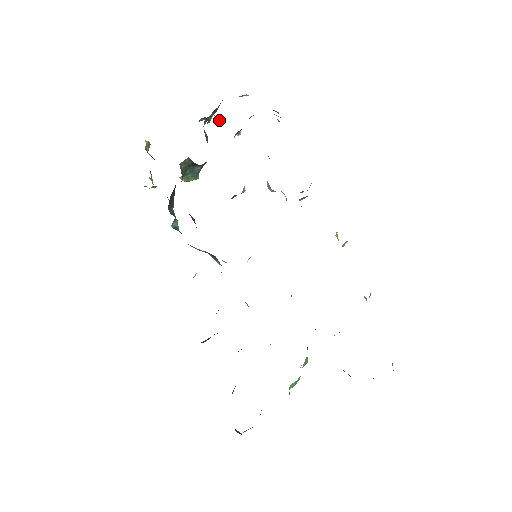
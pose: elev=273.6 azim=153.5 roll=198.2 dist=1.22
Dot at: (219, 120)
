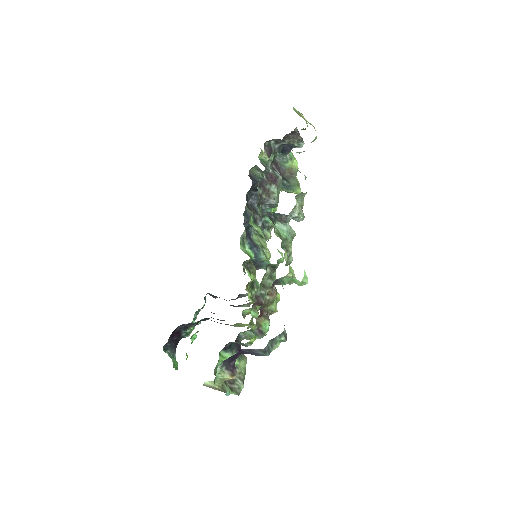
Dot at: (268, 141)
